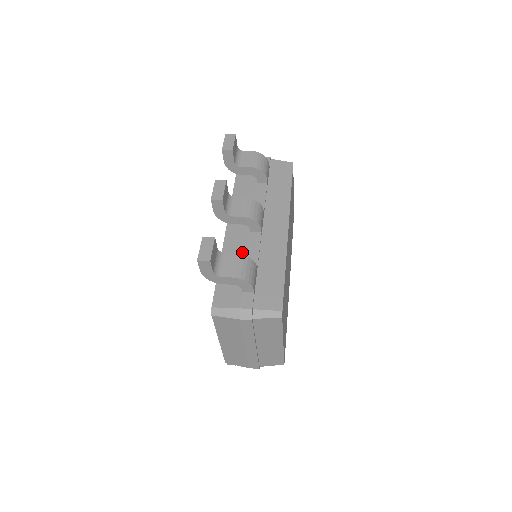
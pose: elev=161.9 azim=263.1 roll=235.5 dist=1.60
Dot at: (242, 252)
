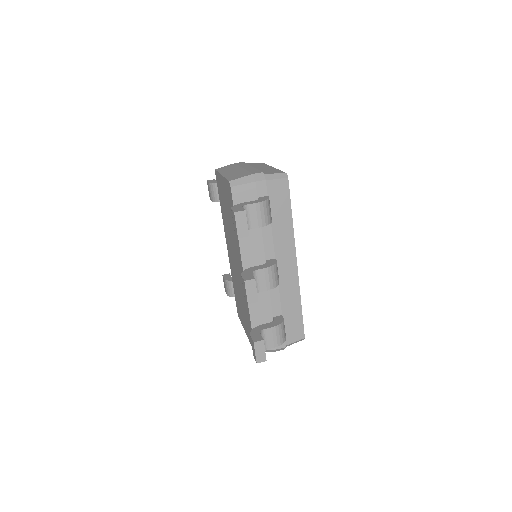
Dot at: (266, 303)
